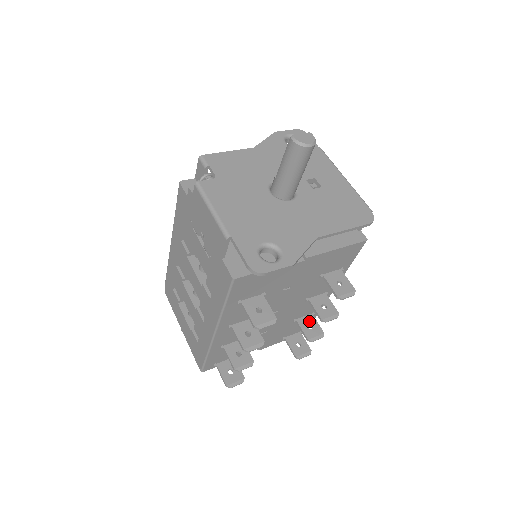
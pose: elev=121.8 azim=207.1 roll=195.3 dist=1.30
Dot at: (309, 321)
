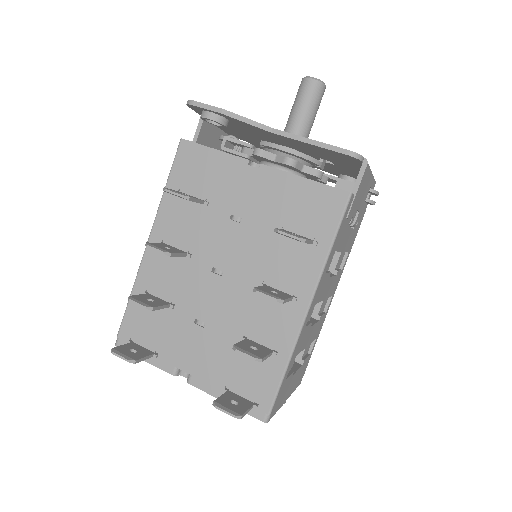
Dot at: (260, 347)
